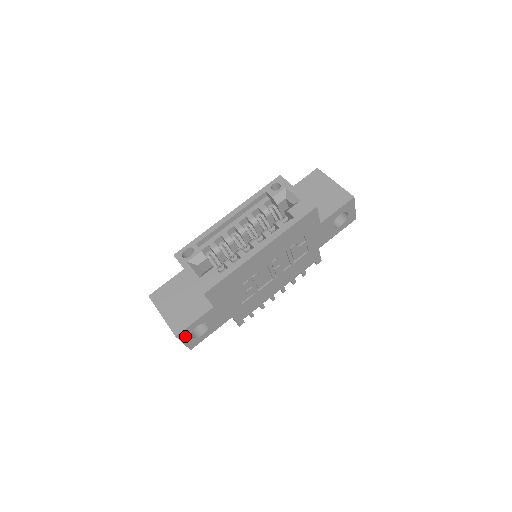
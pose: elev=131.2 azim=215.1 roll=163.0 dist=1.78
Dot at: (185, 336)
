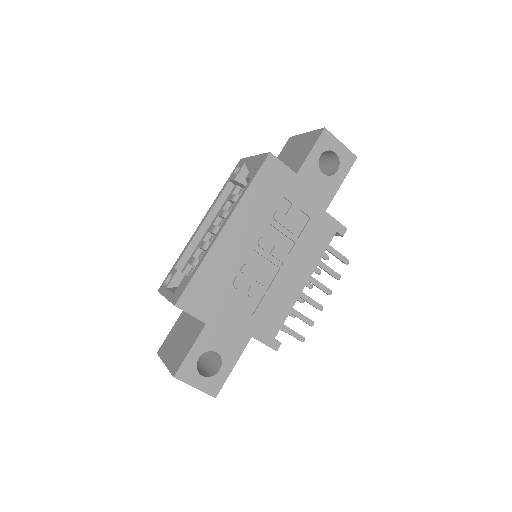
Dot at: (190, 375)
